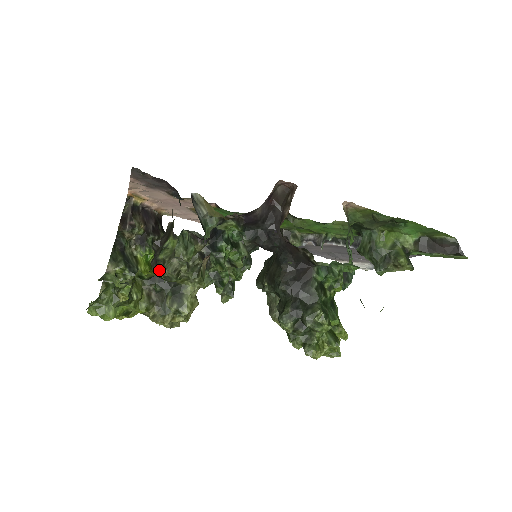
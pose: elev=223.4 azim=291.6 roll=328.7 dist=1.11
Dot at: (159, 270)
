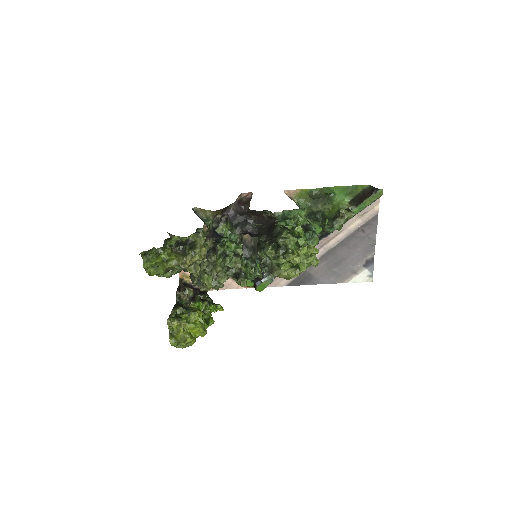
Dot at: occluded
